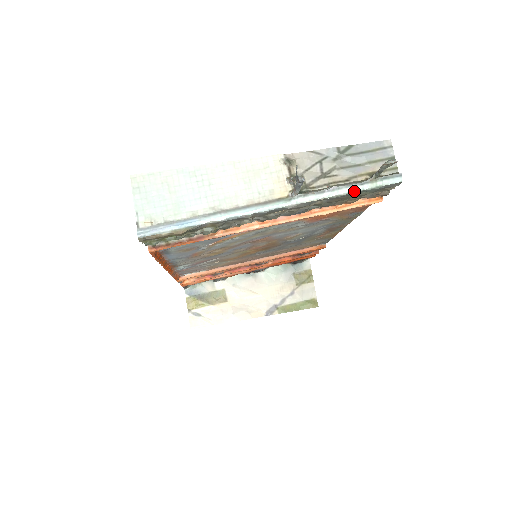
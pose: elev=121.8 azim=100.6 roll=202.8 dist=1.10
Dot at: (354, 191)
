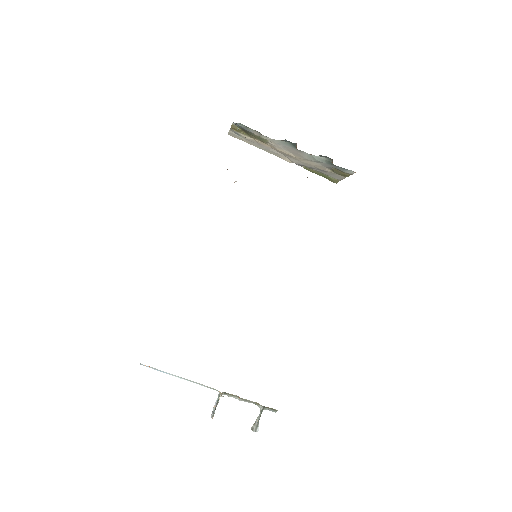
Dot at: (250, 402)
